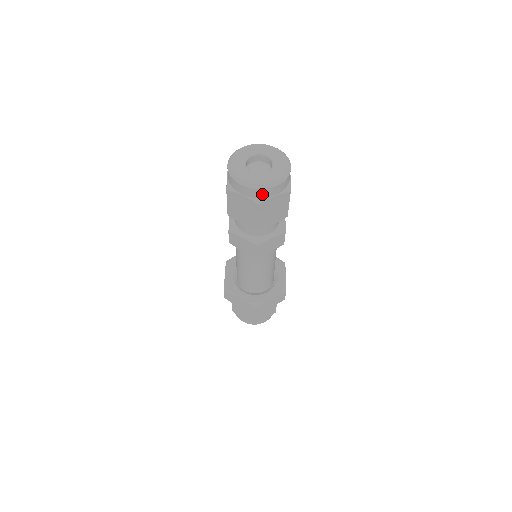
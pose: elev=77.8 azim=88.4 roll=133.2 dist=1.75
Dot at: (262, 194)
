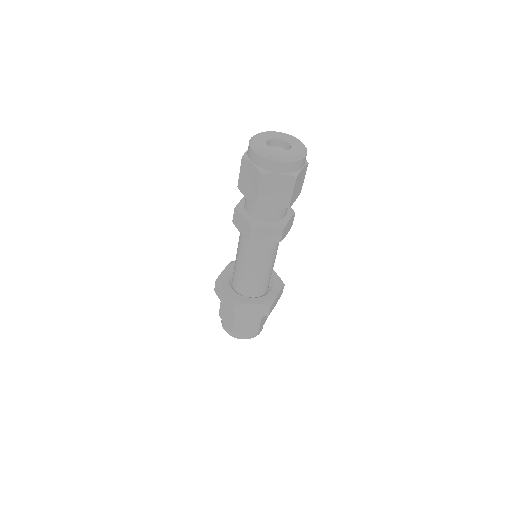
Dot at: (268, 166)
